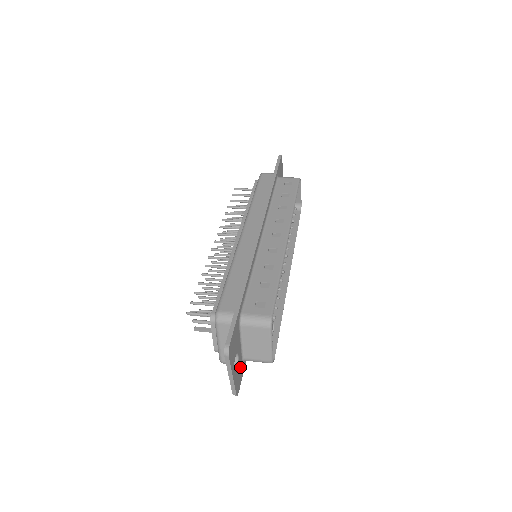
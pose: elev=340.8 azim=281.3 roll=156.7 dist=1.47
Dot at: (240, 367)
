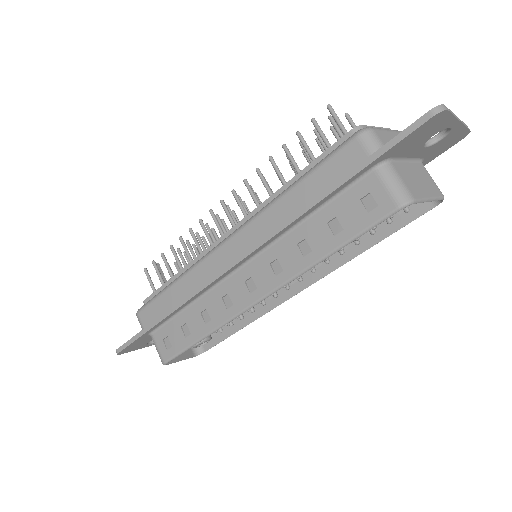
Dot at: occluded
